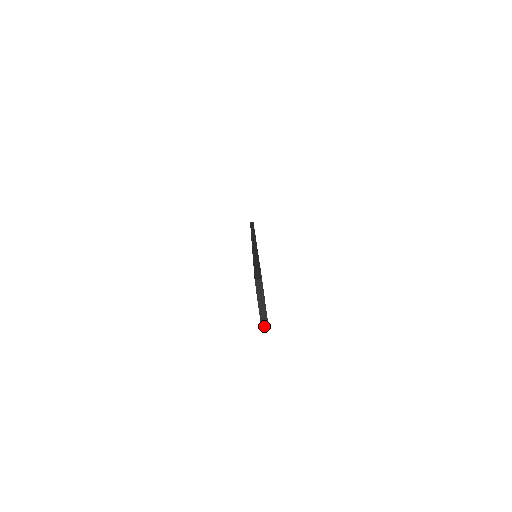
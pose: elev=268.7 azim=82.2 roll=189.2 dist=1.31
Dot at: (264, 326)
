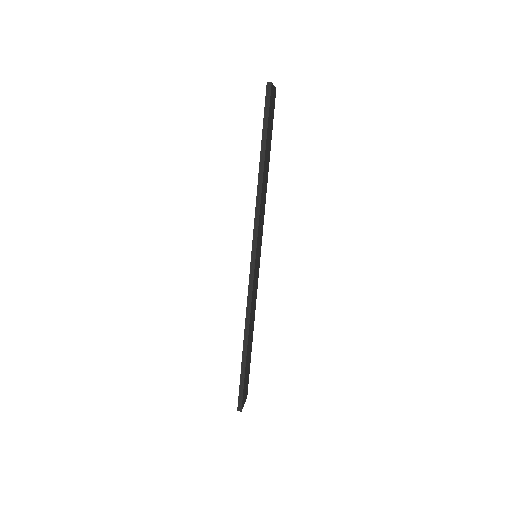
Dot at: (269, 82)
